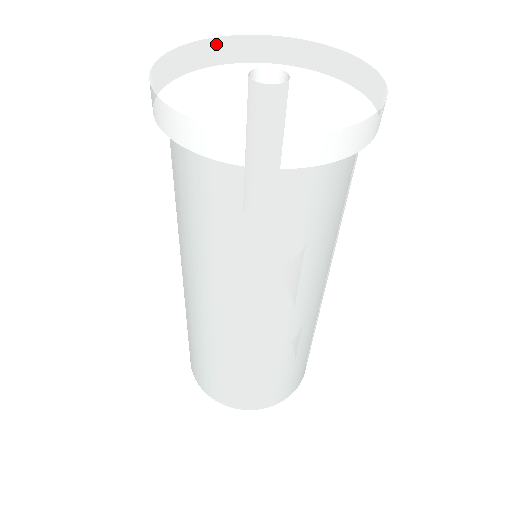
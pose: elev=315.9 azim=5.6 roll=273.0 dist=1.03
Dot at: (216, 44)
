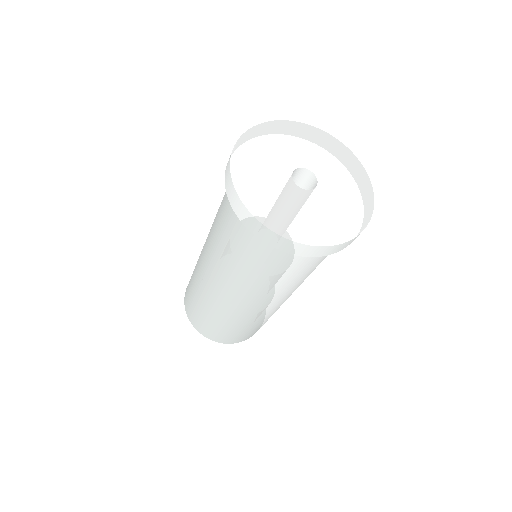
Dot at: (243, 169)
